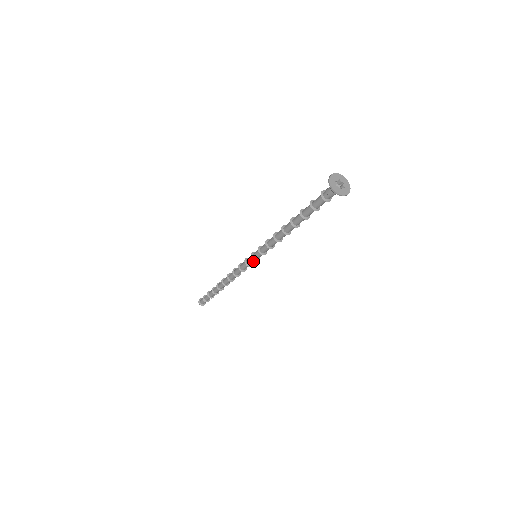
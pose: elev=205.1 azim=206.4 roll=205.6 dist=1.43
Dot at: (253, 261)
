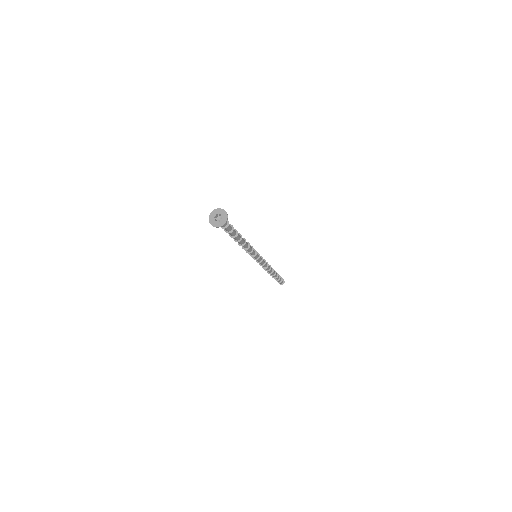
Dot at: occluded
